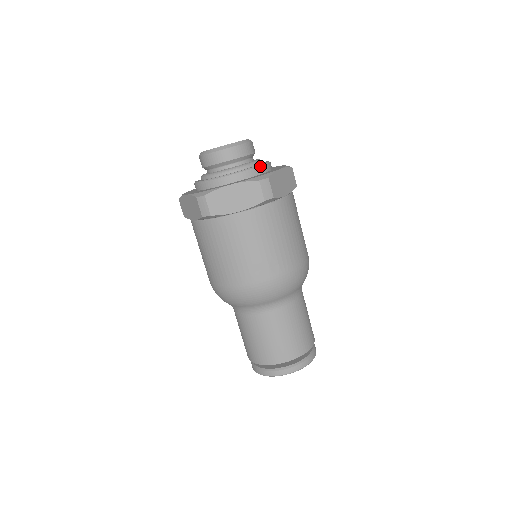
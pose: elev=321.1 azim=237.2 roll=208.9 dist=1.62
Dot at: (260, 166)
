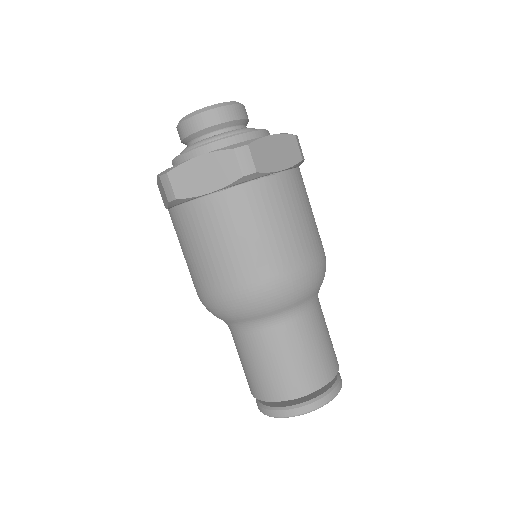
Dot at: (245, 133)
